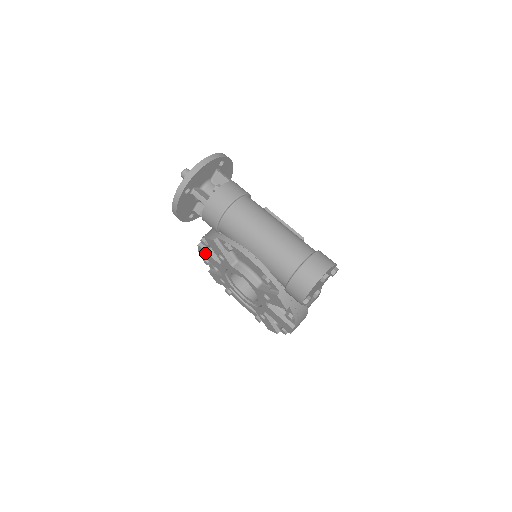
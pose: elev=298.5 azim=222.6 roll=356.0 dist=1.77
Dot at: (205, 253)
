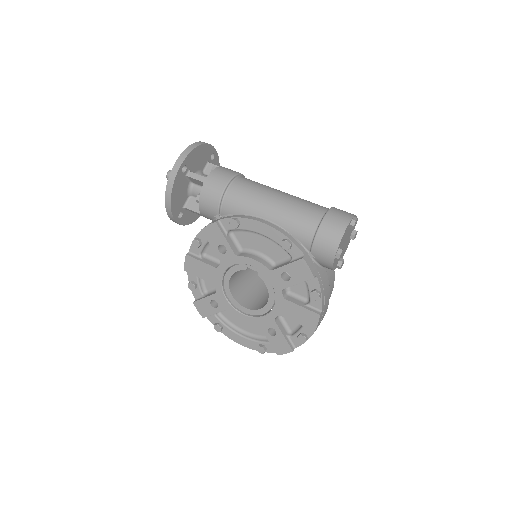
Dot at: (195, 263)
